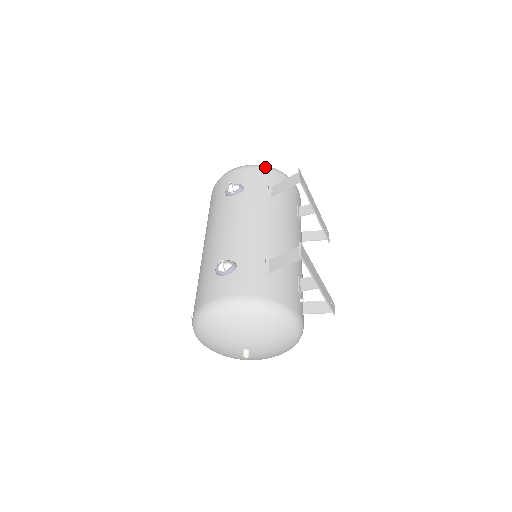
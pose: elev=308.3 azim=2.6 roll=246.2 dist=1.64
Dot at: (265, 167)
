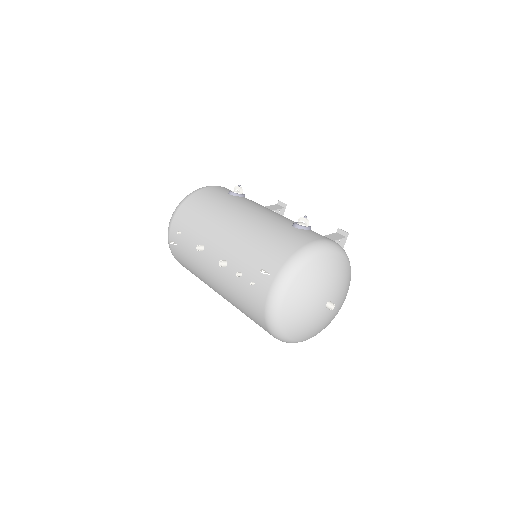
Dot at: occluded
